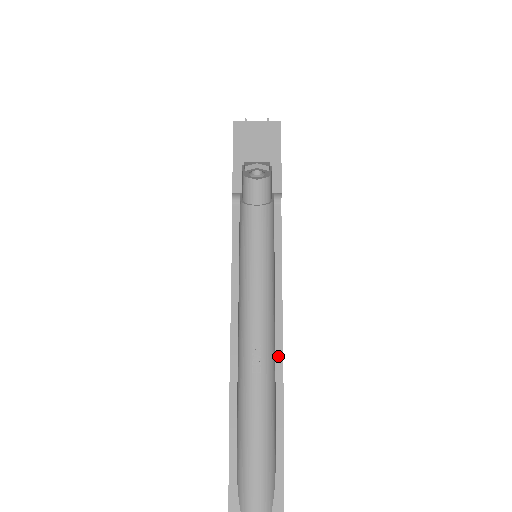
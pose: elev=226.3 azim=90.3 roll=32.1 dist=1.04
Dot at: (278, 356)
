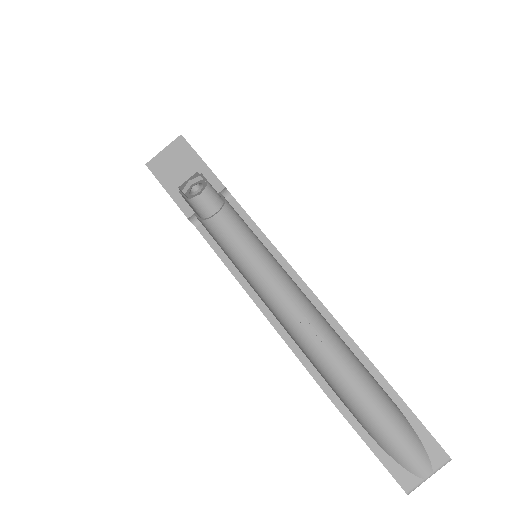
Dot at: (325, 314)
